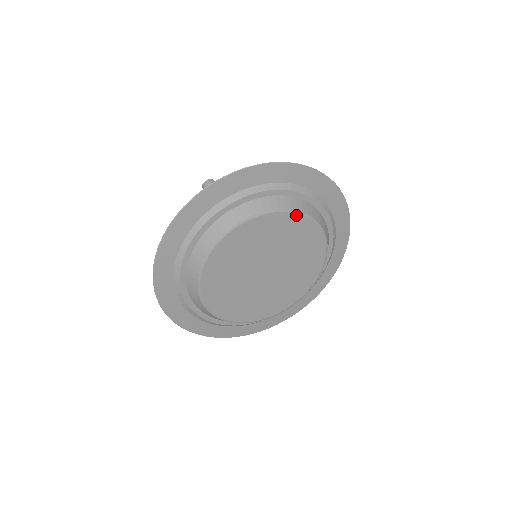
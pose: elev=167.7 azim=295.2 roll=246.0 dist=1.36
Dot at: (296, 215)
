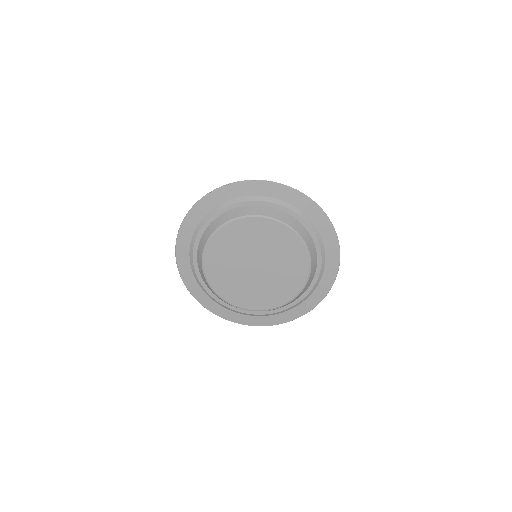
Dot at: (272, 221)
